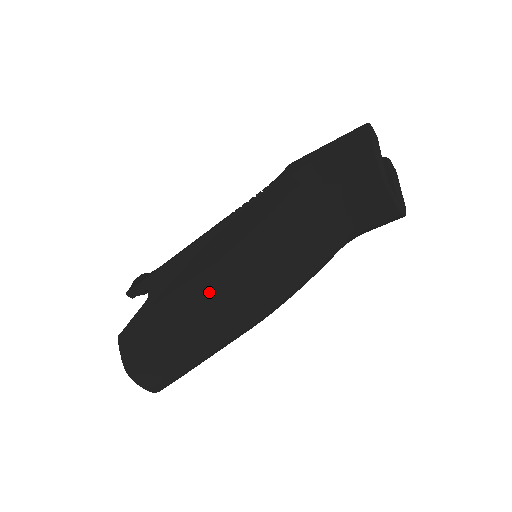
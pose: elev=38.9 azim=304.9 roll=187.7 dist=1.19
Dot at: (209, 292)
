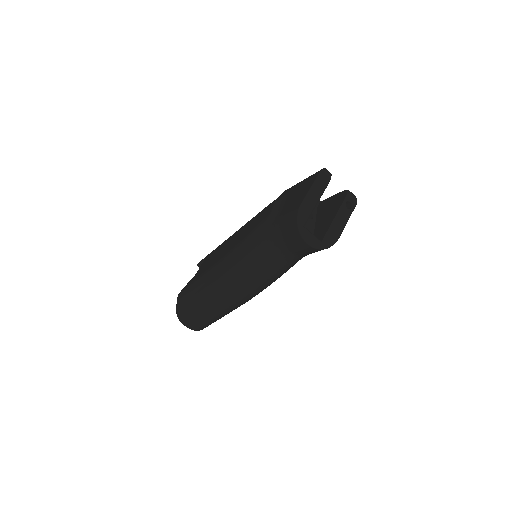
Dot at: (212, 279)
